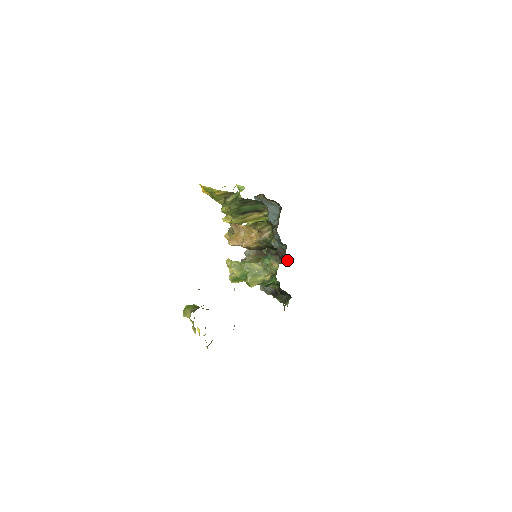
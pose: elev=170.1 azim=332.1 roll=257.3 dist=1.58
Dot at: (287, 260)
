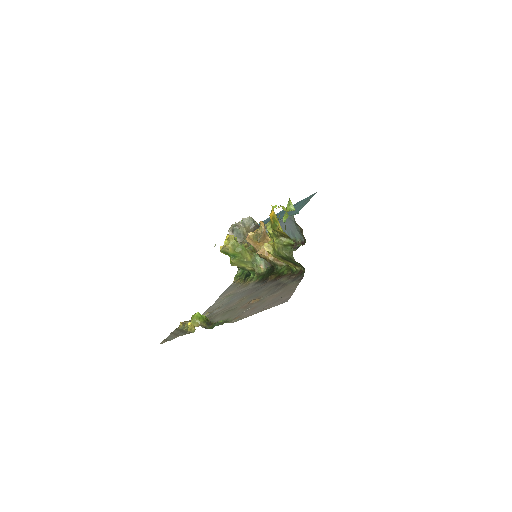
Dot at: occluded
